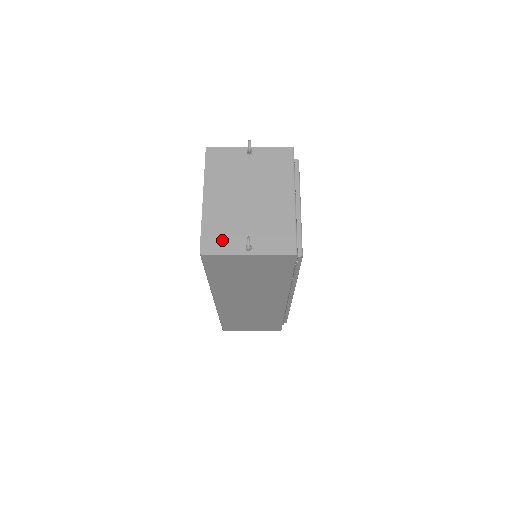
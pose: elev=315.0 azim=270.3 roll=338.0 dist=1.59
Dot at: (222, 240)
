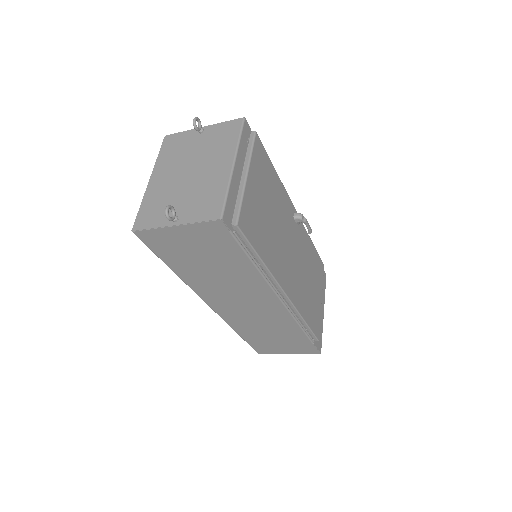
Dot at: (154, 216)
